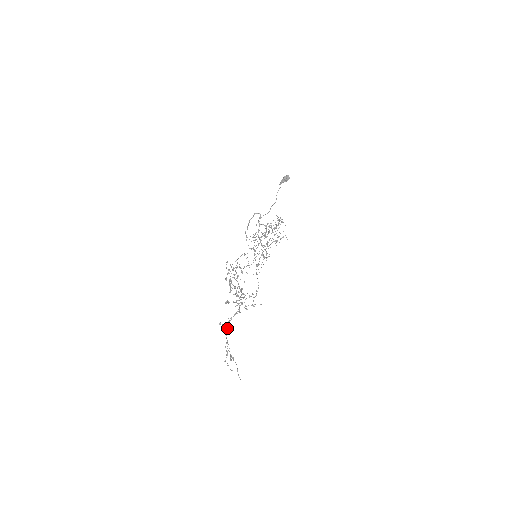
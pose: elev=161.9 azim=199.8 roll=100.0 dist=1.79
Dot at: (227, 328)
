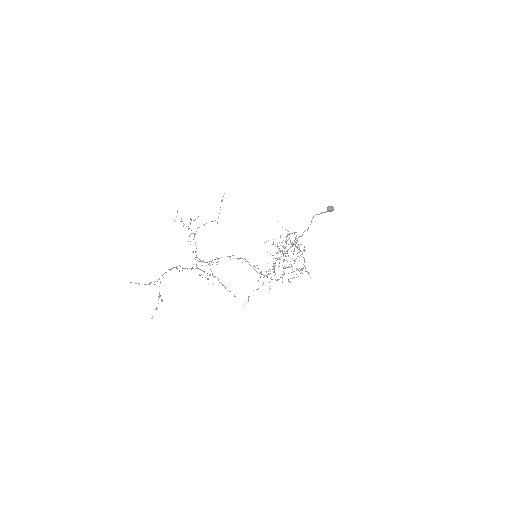
Dot at: occluded
